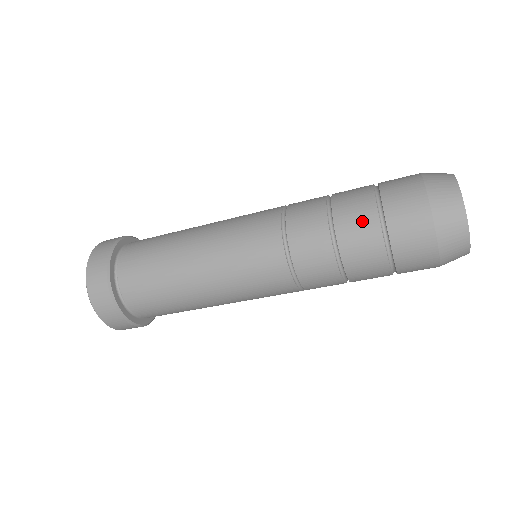
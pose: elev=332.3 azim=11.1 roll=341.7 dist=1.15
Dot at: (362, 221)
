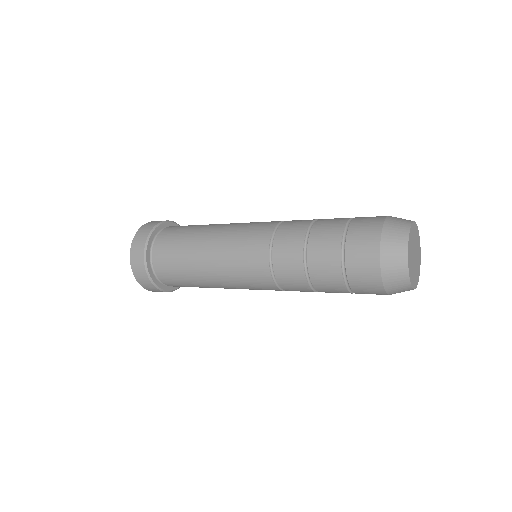
Dot at: (328, 244)
